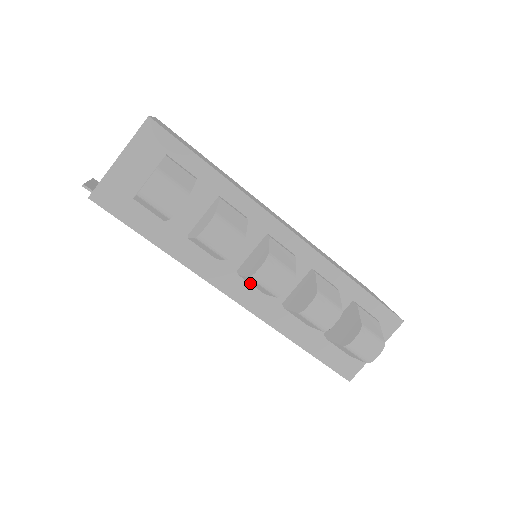
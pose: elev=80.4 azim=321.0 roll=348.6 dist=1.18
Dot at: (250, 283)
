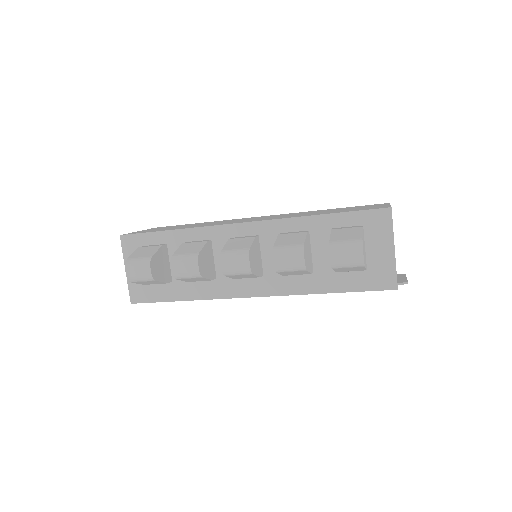
Dot at: occluded
